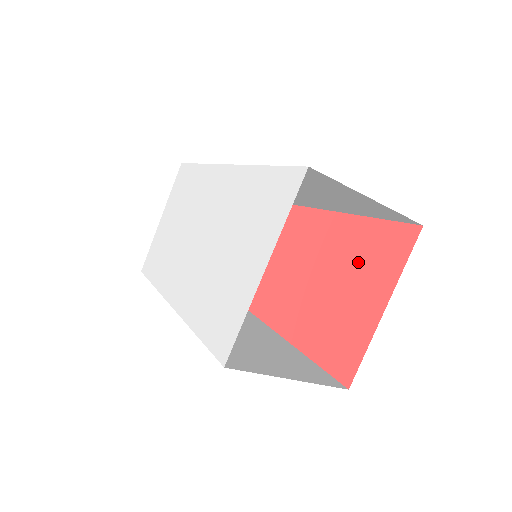
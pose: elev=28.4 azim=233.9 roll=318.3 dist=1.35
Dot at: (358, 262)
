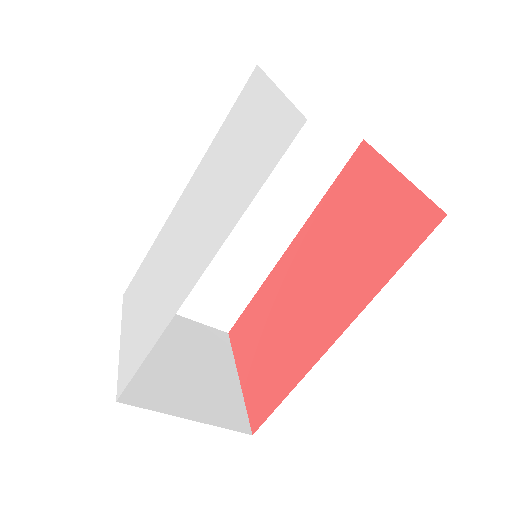
Dot at: (347, 205)
